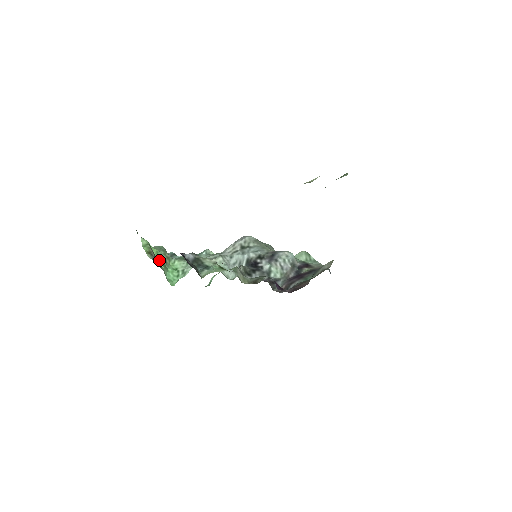
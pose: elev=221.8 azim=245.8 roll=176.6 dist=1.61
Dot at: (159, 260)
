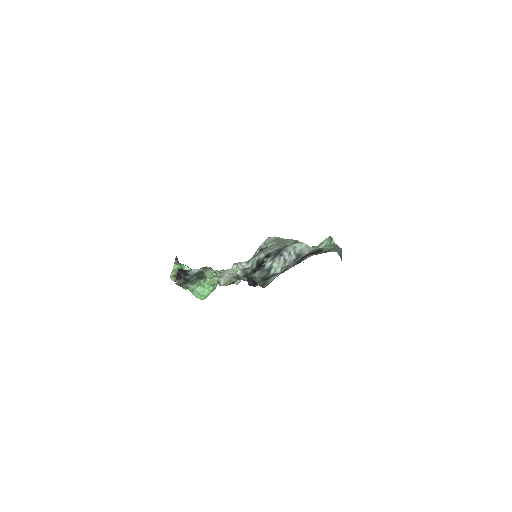
Dot at: occluded
